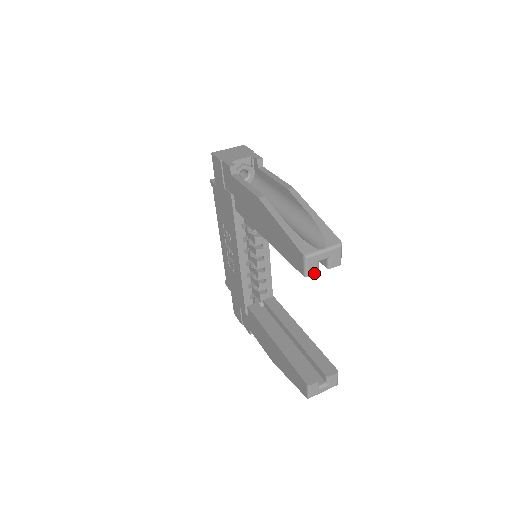
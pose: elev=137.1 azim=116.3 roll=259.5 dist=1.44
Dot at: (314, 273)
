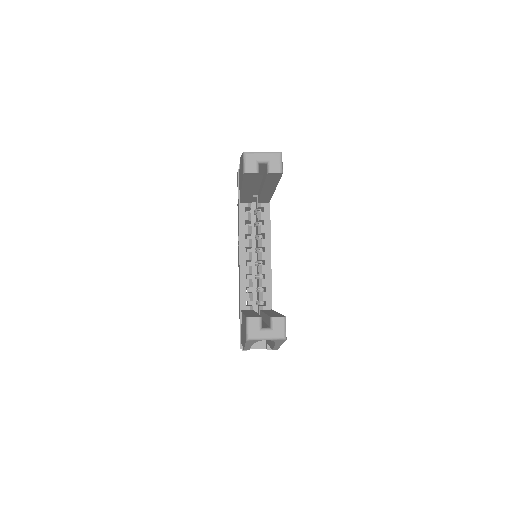
Dot at: (253, 171)
